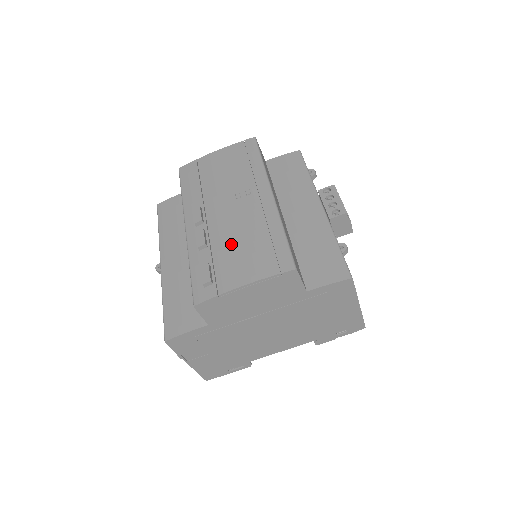
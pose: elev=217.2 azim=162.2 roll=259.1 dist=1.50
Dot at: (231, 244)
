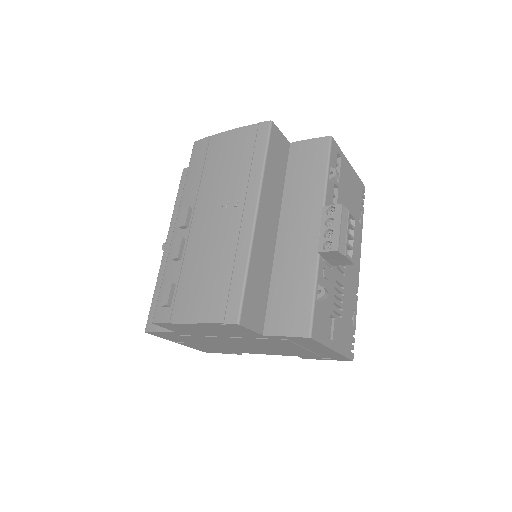
Dot at: (198, 266)
